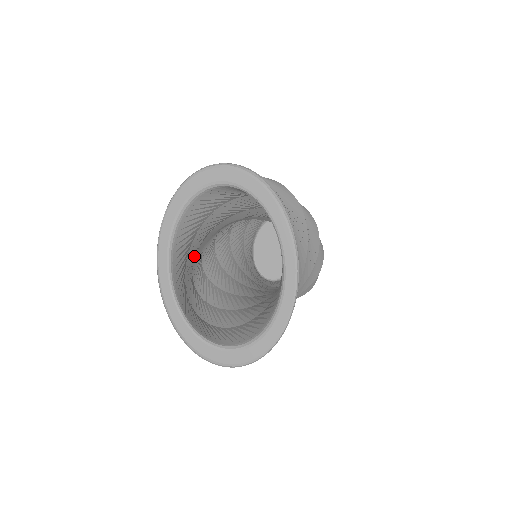
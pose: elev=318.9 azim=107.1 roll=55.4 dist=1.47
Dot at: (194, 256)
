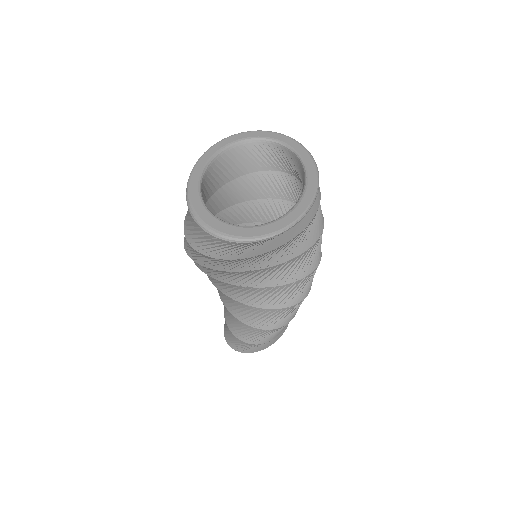
Dot at: occluded
